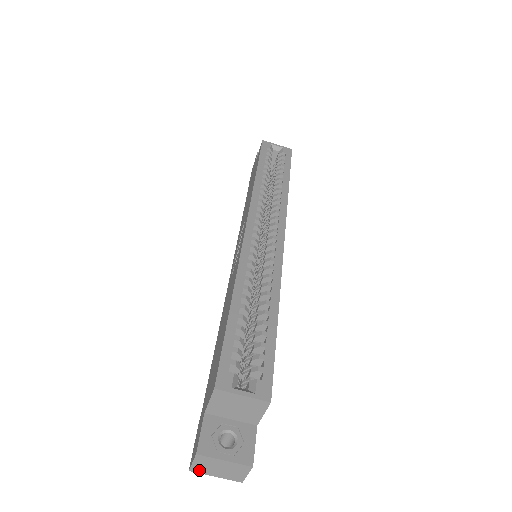
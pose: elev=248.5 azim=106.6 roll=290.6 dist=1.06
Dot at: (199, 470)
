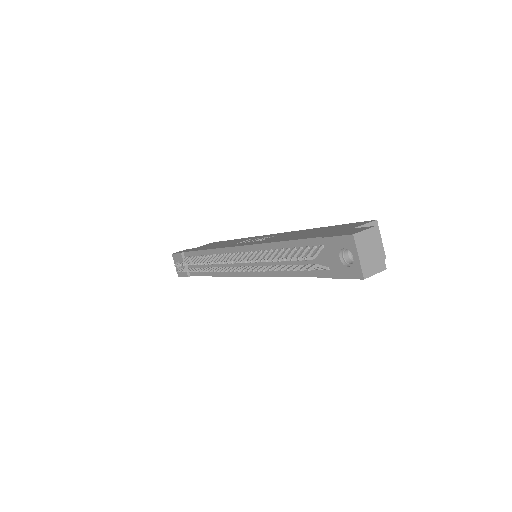
Dot at: (359, 240)
